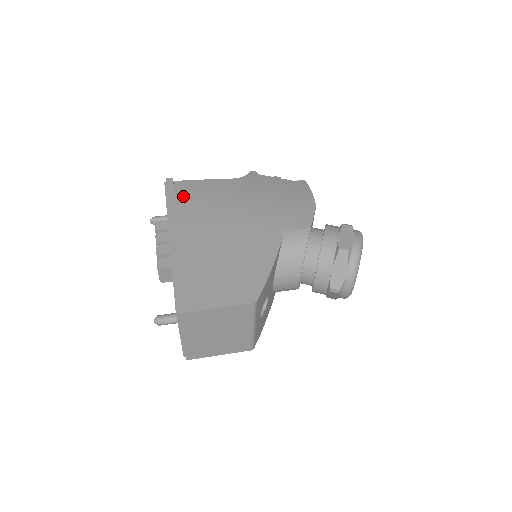
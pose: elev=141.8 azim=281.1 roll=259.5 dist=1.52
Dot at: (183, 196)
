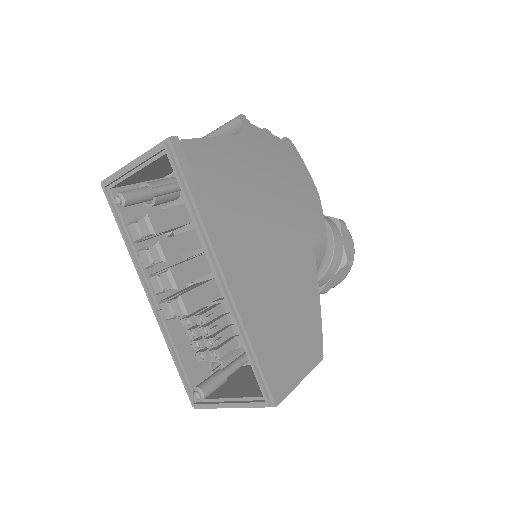
Dot at: (204, 181)
